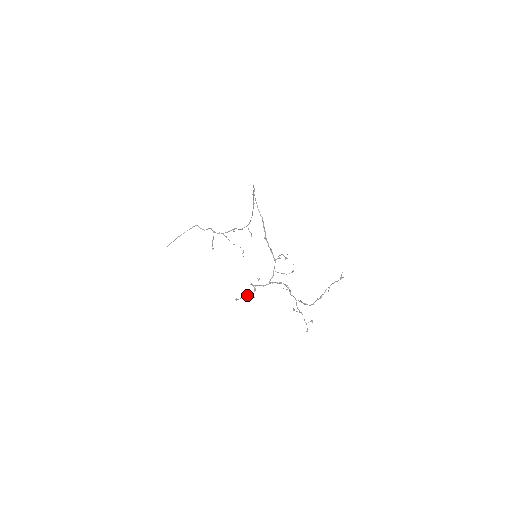
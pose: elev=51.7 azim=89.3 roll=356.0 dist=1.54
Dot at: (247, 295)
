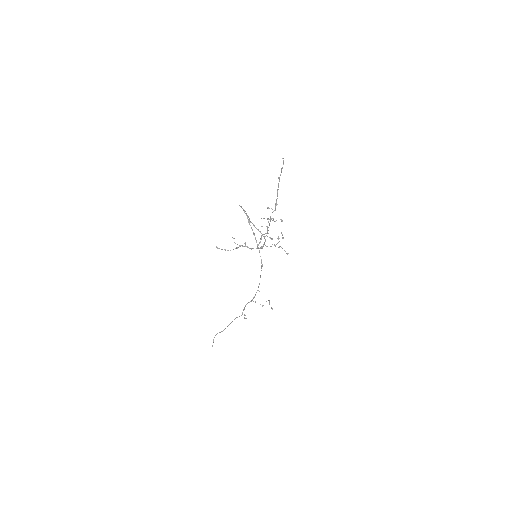
Dot at: occluded
